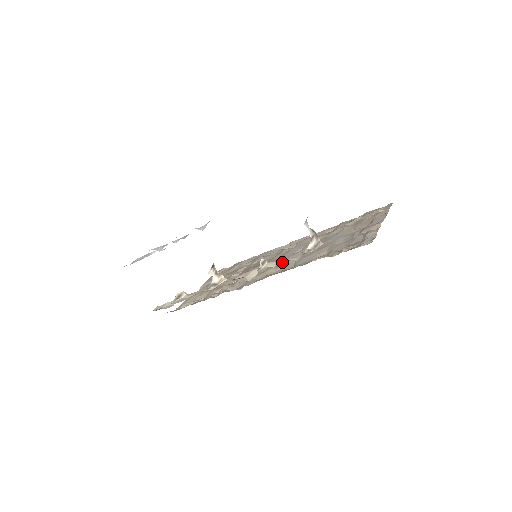
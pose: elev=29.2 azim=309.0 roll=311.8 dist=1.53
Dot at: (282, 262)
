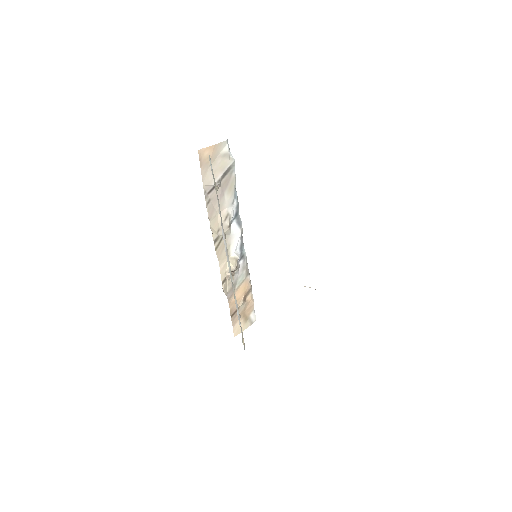
Dot at: occluded
